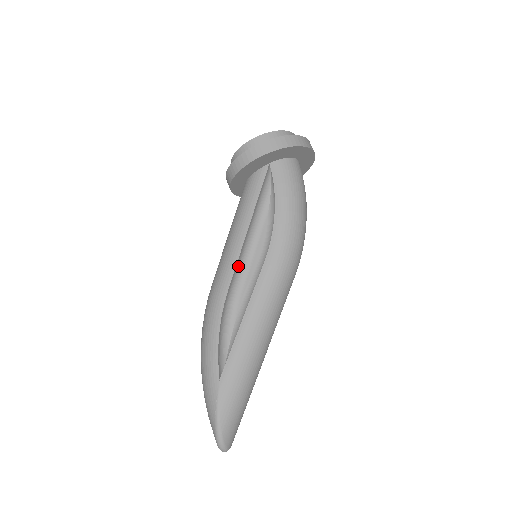
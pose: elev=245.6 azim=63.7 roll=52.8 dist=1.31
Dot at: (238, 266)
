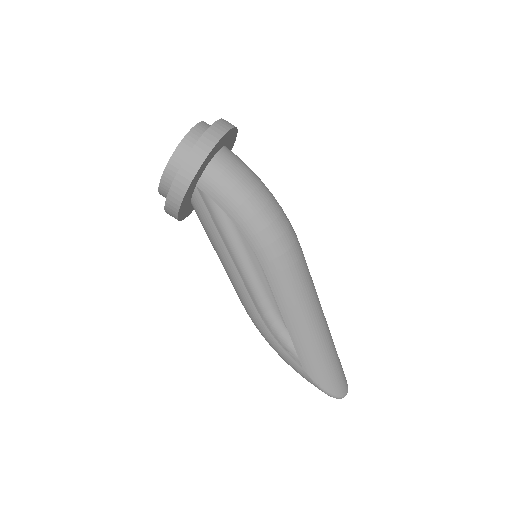
Dot at: (248, 283)
